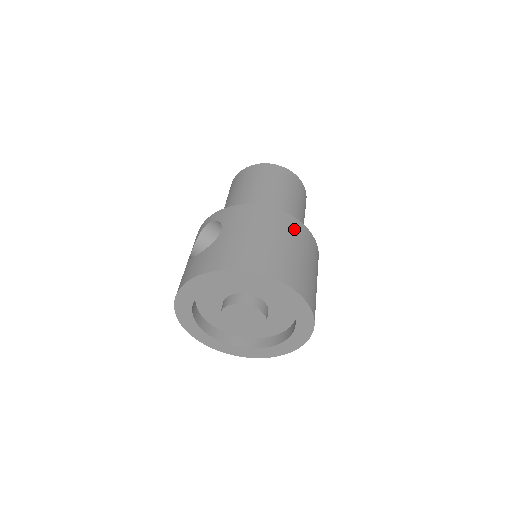
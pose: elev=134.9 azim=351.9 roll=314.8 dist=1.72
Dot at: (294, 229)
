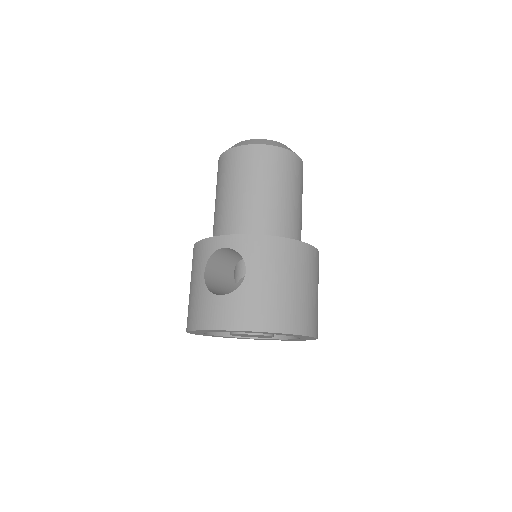
Dot at: (311, 261)
